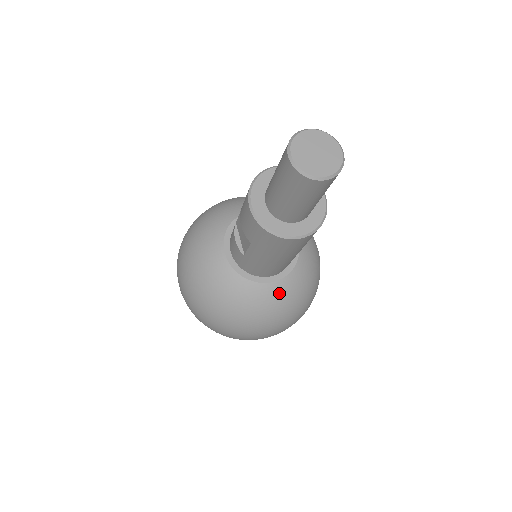
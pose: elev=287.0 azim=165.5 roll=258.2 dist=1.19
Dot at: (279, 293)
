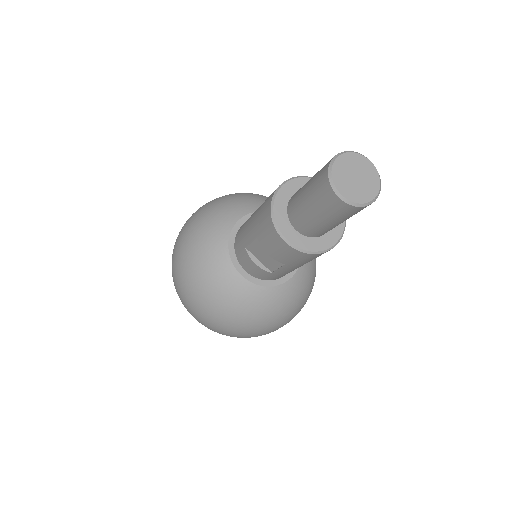
Dot at: (302, 279)
